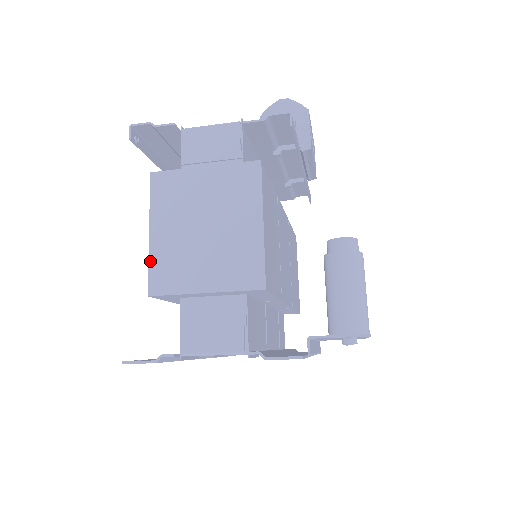
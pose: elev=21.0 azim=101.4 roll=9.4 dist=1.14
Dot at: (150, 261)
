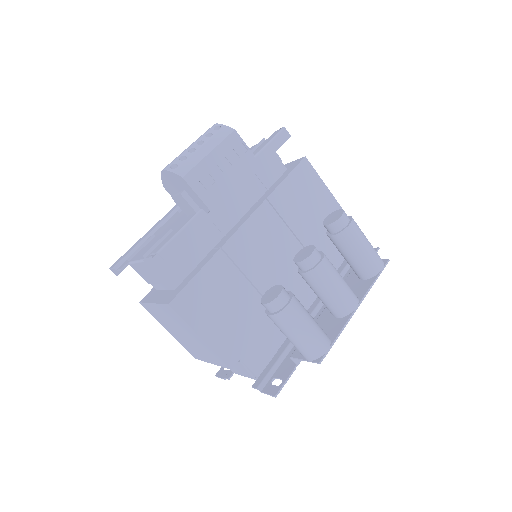
Dot at: (181, 344)
